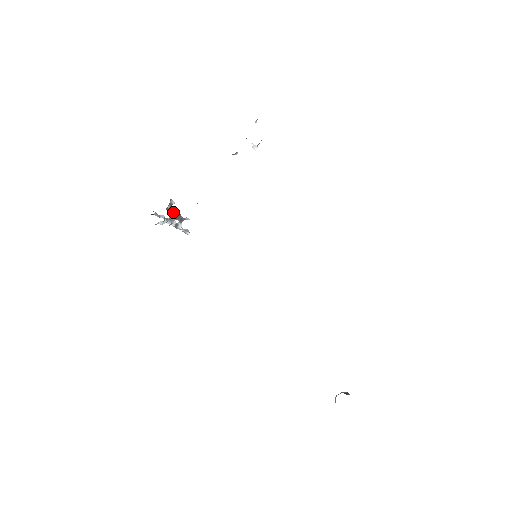
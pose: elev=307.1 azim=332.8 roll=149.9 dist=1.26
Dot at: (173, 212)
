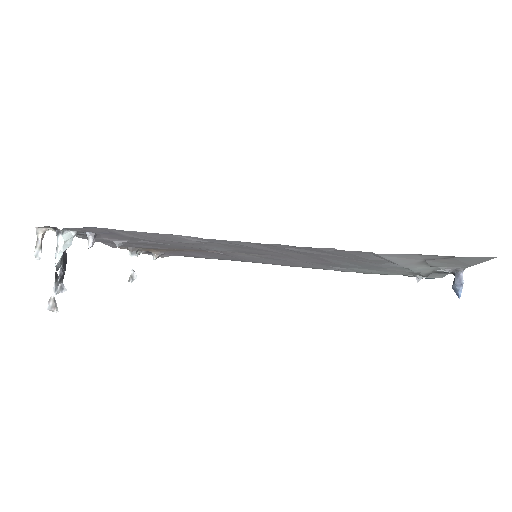
Dot at: occluded
